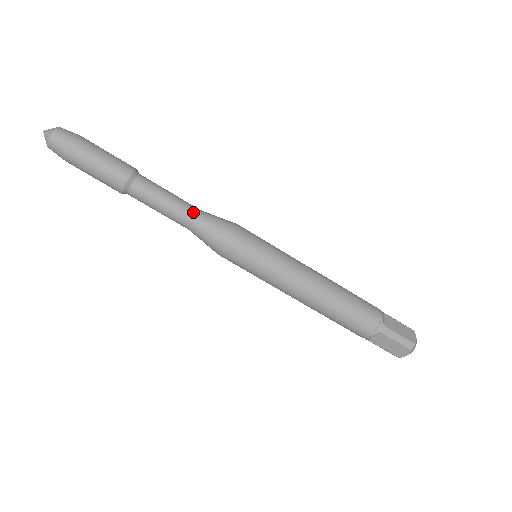
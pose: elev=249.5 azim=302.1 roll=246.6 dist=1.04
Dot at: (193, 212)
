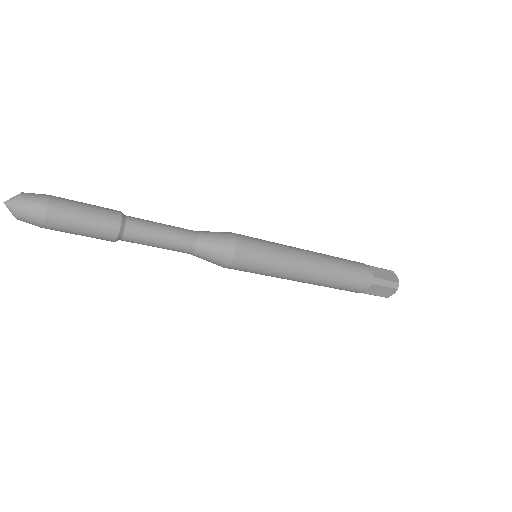
Dot at: (192, 237)
